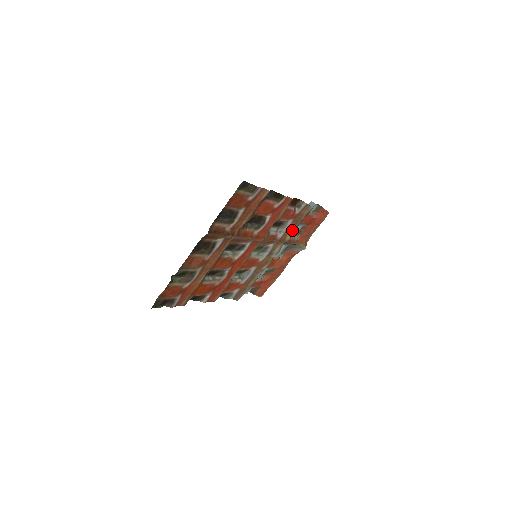
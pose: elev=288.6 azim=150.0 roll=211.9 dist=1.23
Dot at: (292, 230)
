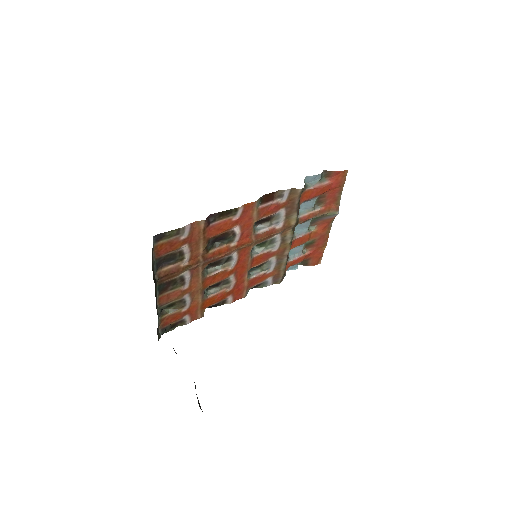
Dot at: (292, 215)
